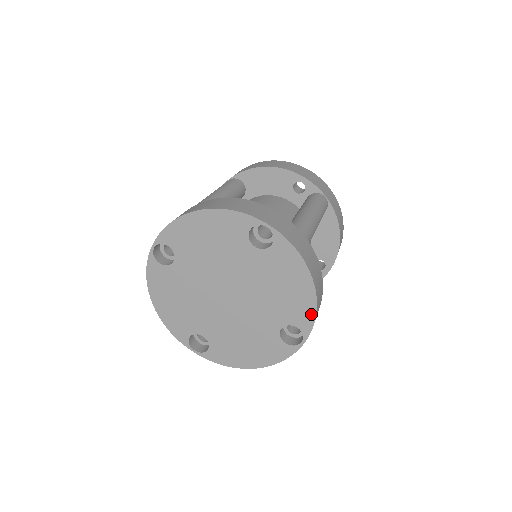
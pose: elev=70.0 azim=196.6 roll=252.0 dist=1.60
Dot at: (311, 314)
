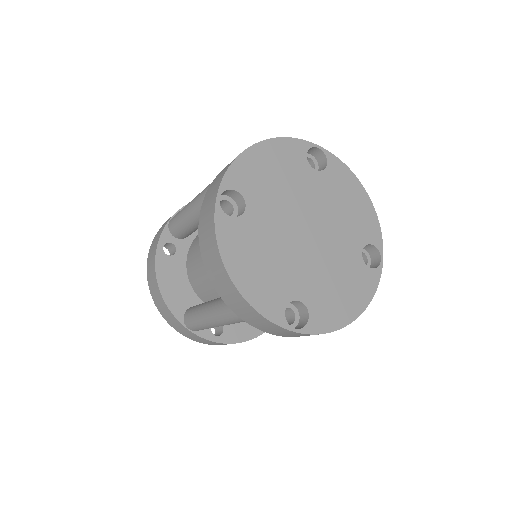
Dot at: (376, 225)
